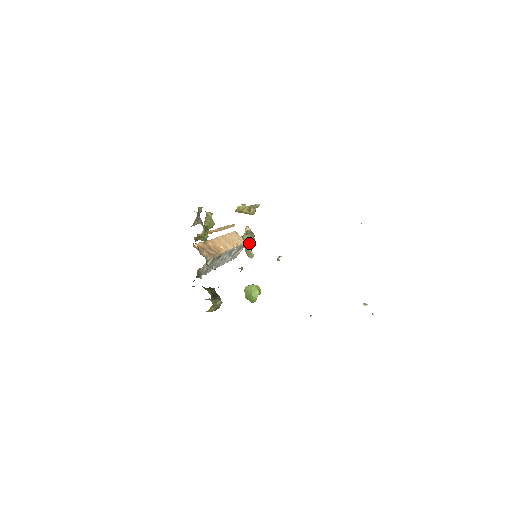
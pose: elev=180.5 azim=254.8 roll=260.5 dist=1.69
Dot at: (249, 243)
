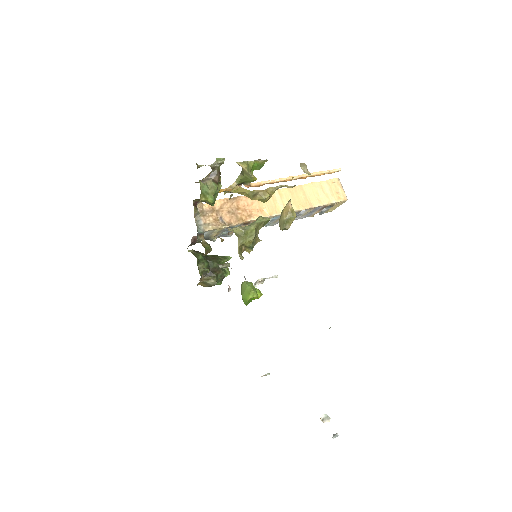
Dot at: (240, 240)
